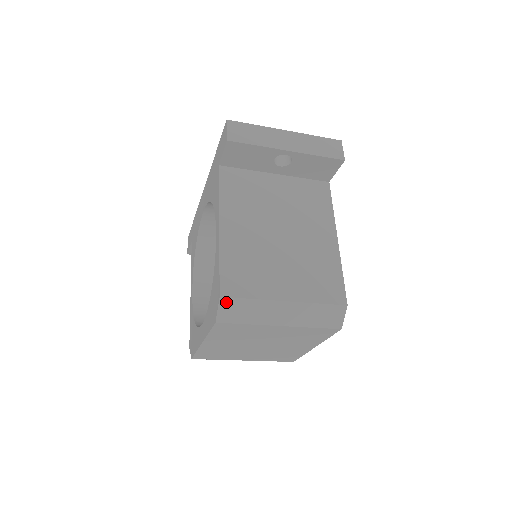
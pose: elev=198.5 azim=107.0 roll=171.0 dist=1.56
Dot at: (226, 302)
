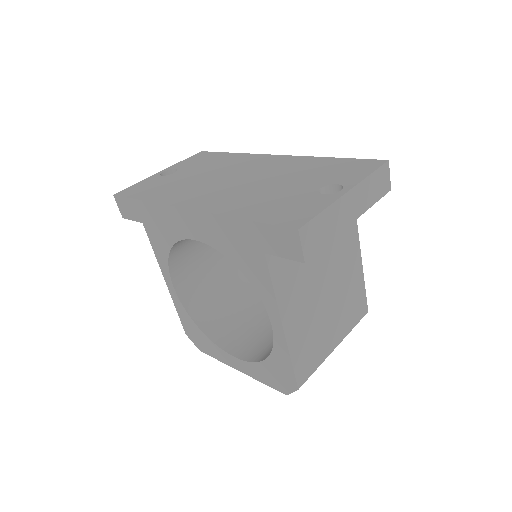
Dot at: (300, 386)
